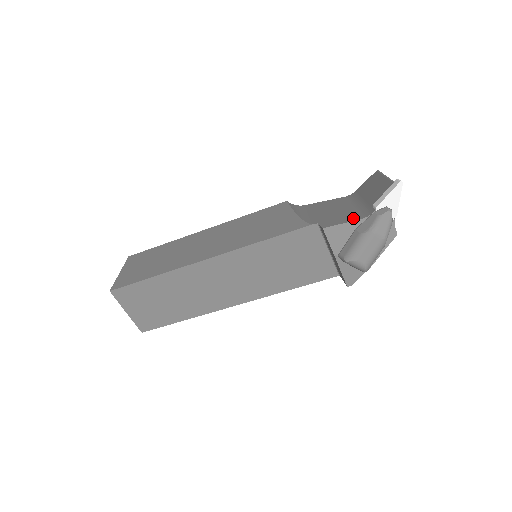
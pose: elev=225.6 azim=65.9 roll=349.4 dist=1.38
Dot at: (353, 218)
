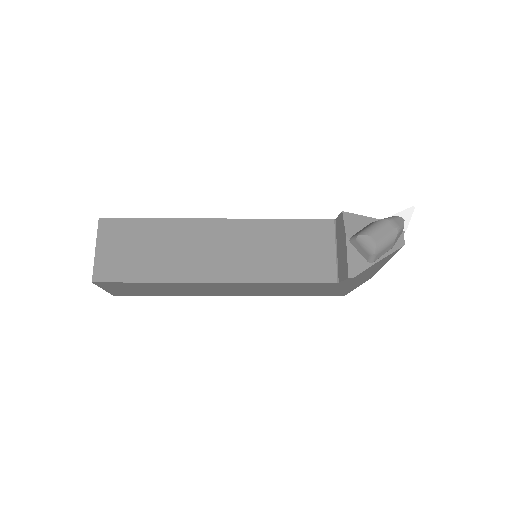
Dot at: occluded
